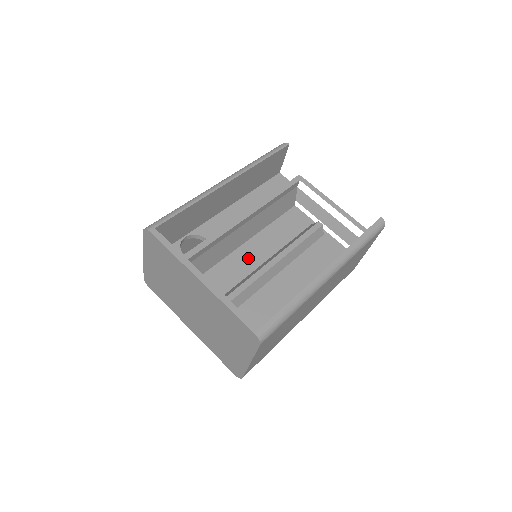
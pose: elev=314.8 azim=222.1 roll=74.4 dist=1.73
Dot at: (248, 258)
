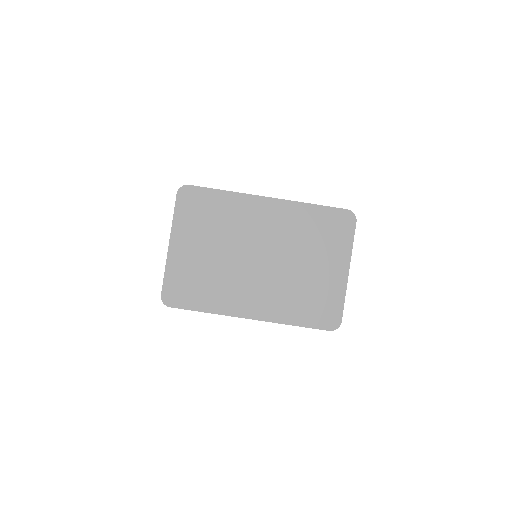
Dot at: occluded
